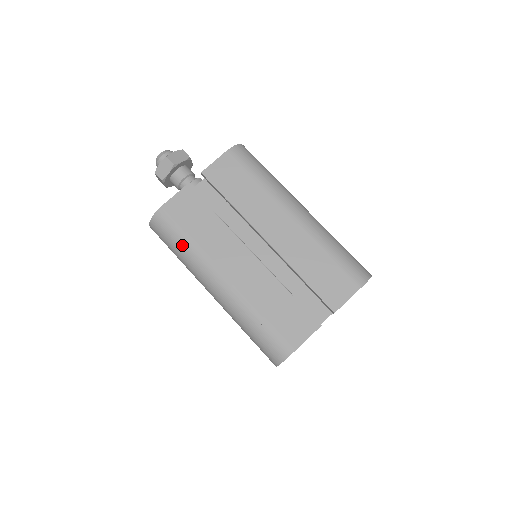
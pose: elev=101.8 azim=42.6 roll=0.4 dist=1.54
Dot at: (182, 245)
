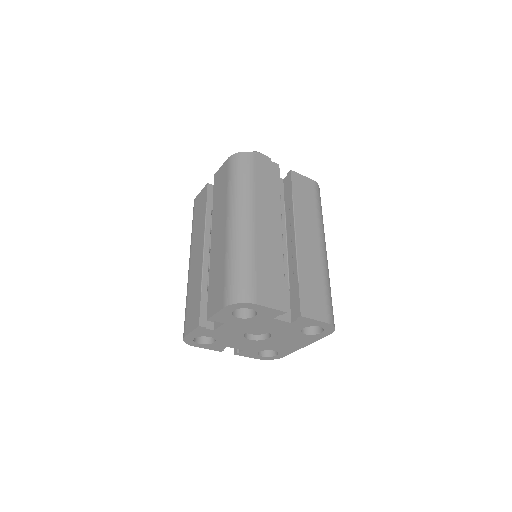
Dot at: occluded
